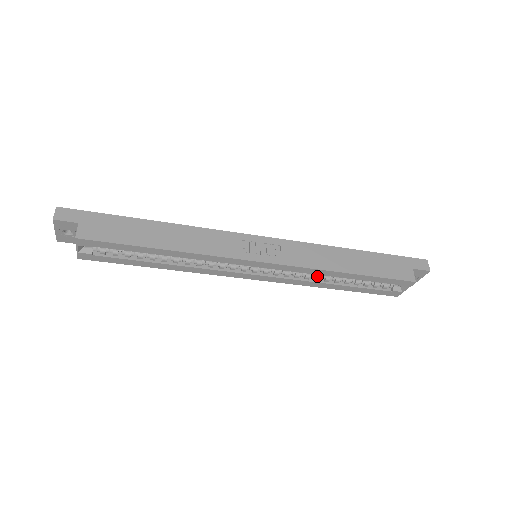
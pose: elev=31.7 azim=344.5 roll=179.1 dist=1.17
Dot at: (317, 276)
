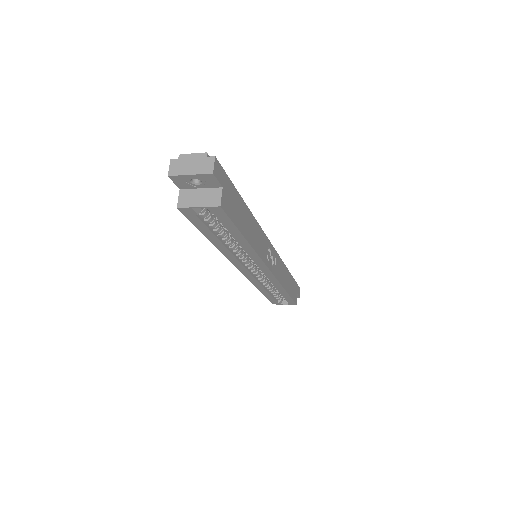
Dot at: (267, 283)
